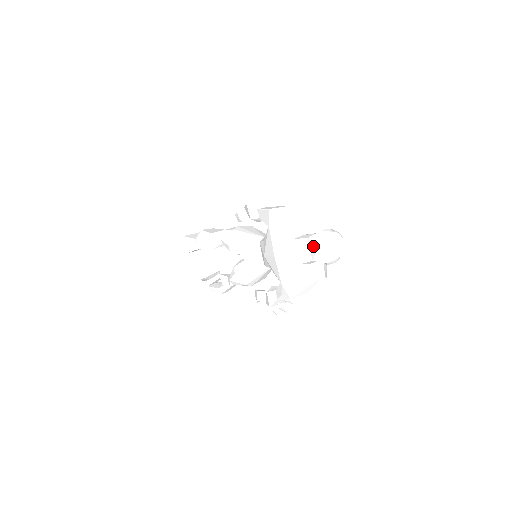
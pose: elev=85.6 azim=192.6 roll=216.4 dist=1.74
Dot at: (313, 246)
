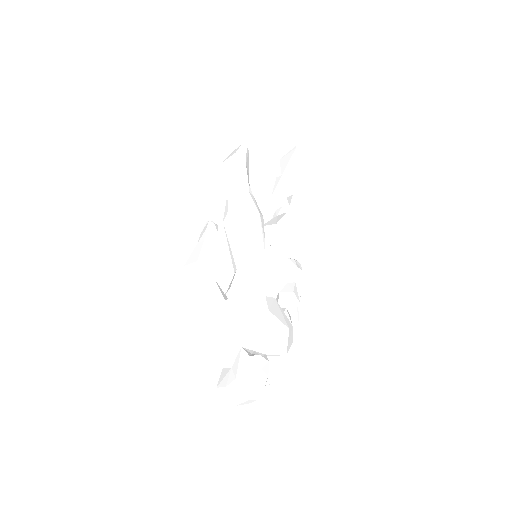
Dot at: occluded
